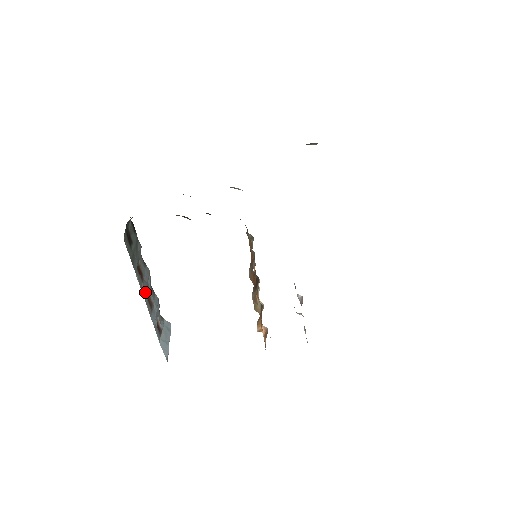
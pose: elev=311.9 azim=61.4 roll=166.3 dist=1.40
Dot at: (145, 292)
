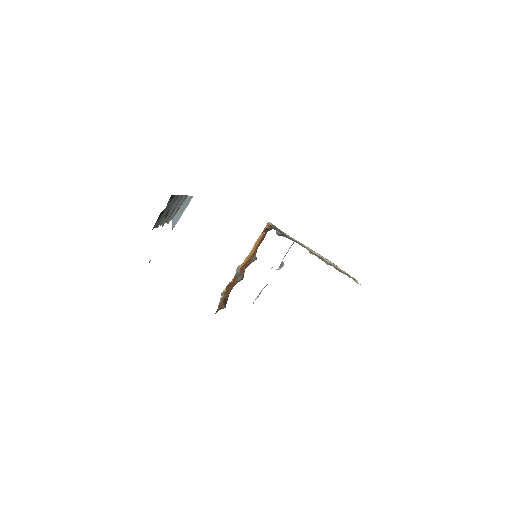
Dot at: occluded
